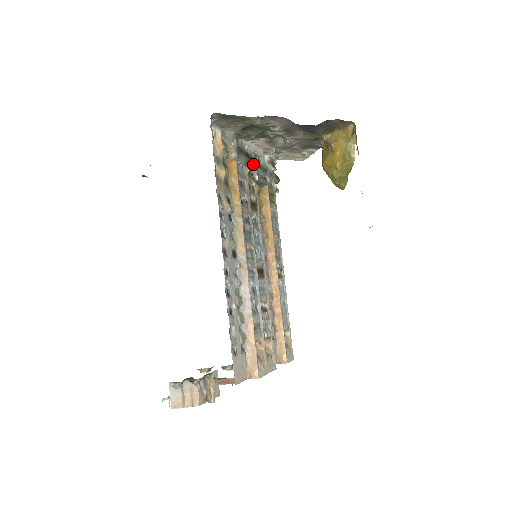
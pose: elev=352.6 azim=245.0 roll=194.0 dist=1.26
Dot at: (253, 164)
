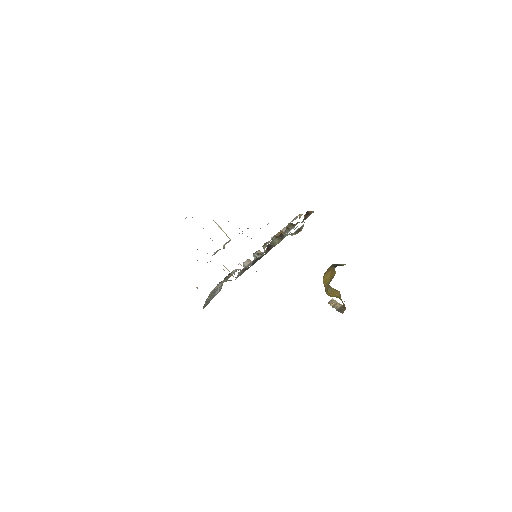
Dot at: occluded
